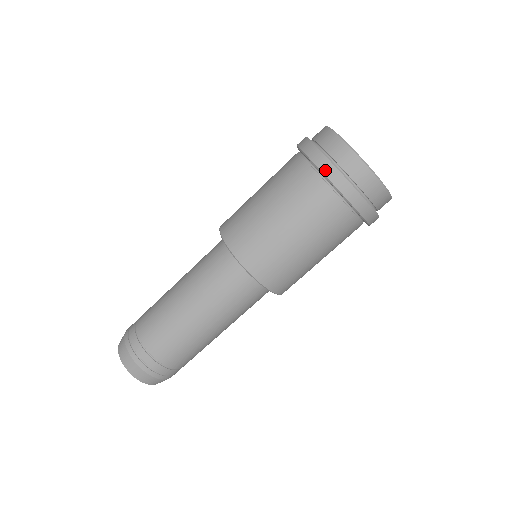
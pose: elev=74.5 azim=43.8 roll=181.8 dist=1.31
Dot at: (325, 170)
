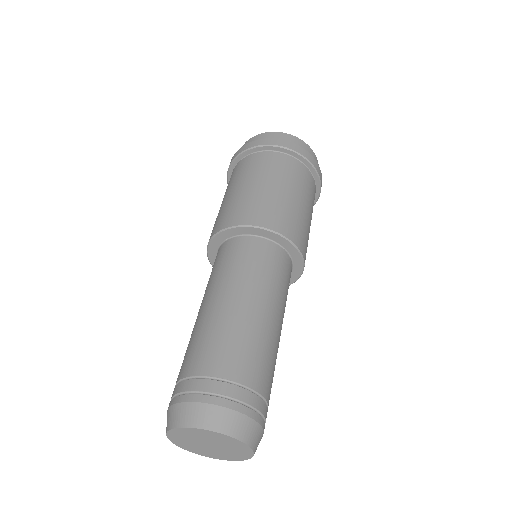
Dot at: (255, 144)
